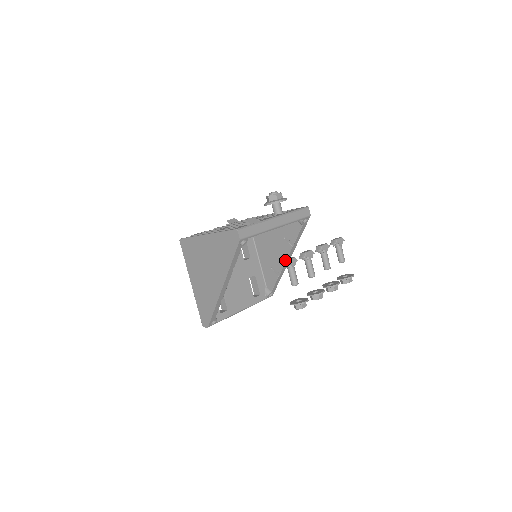
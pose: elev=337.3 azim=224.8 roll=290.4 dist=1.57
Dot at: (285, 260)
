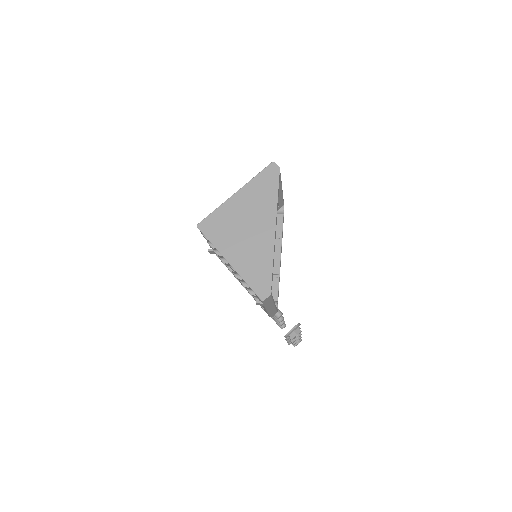
Dot at: (280, 256)
